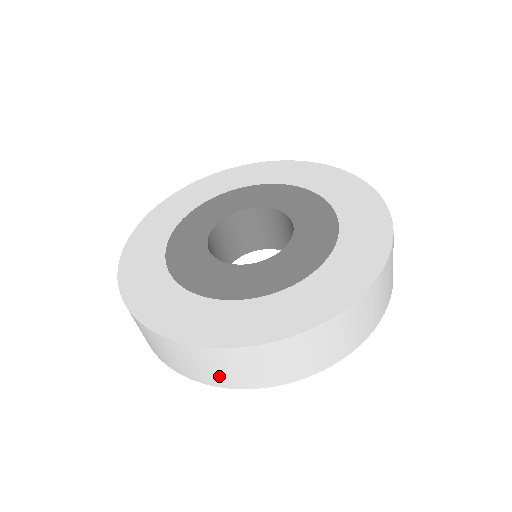
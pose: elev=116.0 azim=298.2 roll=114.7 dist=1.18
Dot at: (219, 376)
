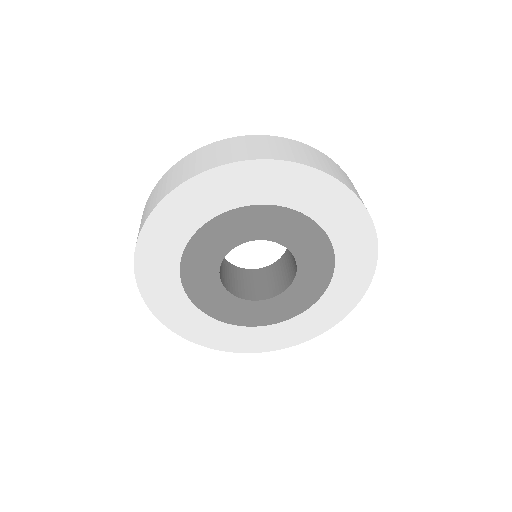
Dot at: occluded
